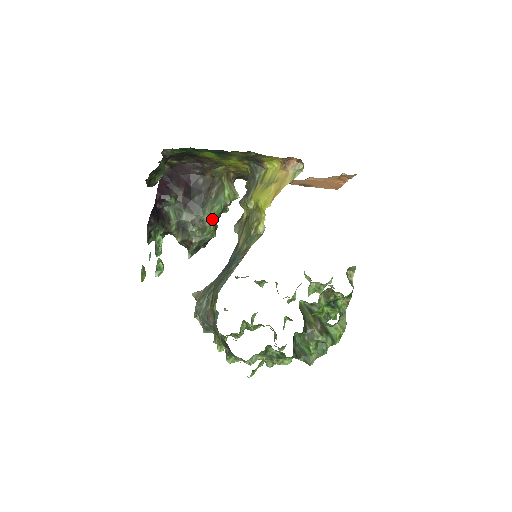
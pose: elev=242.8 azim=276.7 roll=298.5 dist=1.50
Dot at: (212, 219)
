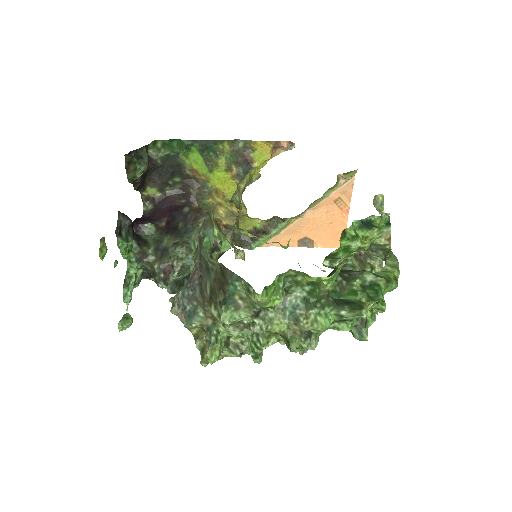
Dot at: occluded
